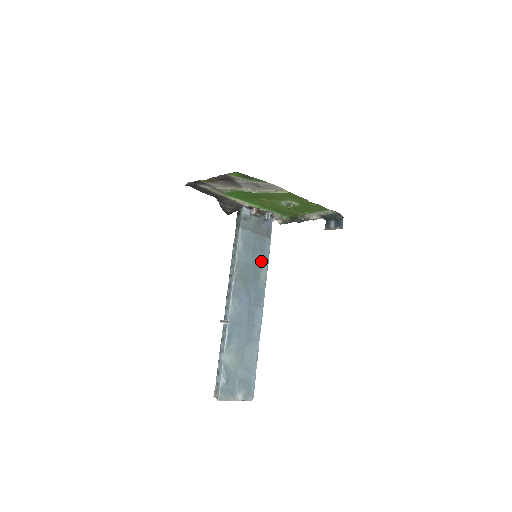
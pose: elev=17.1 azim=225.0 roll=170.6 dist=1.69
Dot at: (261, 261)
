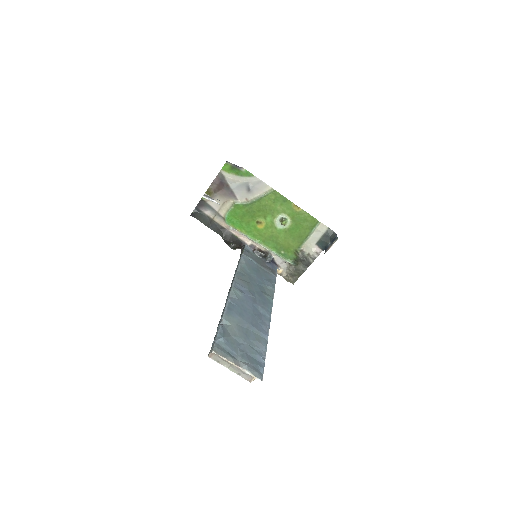
Dot at: (266, 283)
